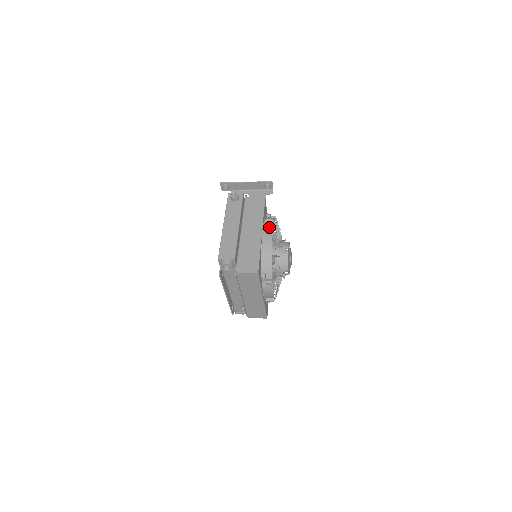
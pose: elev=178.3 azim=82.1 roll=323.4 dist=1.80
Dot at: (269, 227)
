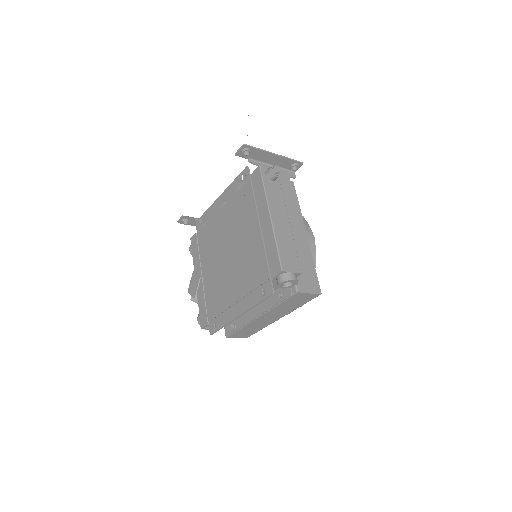
Dot at: (307, 227)
